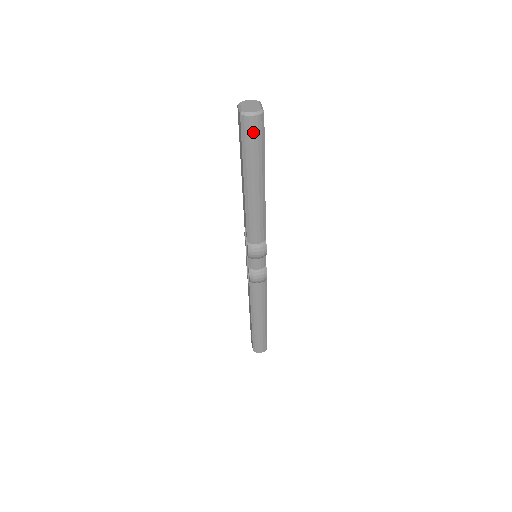
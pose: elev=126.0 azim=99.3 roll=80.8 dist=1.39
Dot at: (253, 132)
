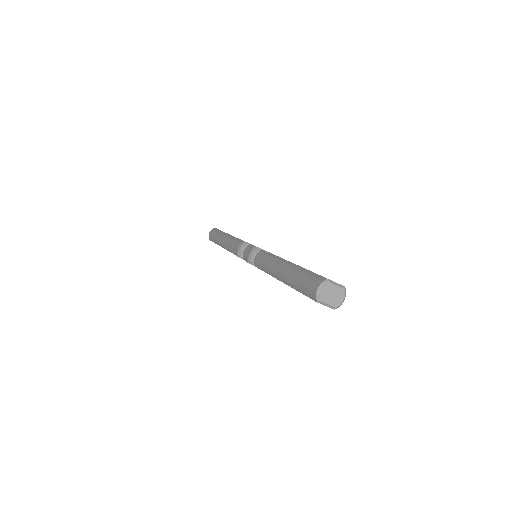
Dot at: occluded
